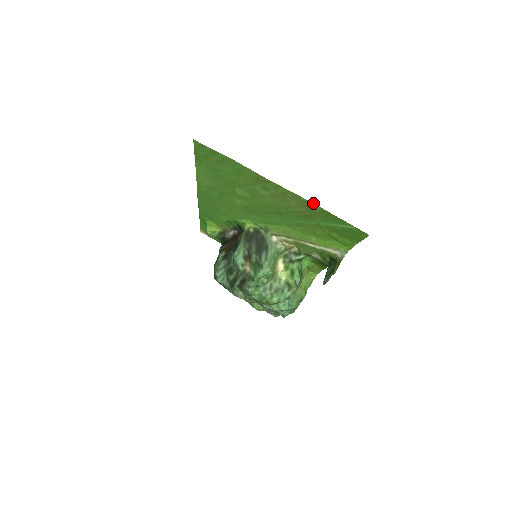
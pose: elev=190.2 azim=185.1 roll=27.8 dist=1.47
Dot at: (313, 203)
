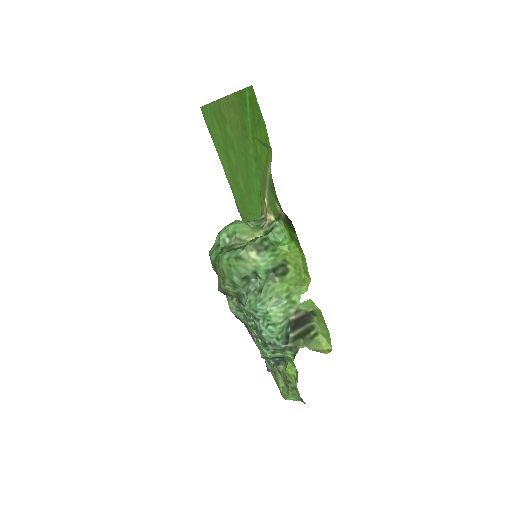
Dot at: (232, 94)
